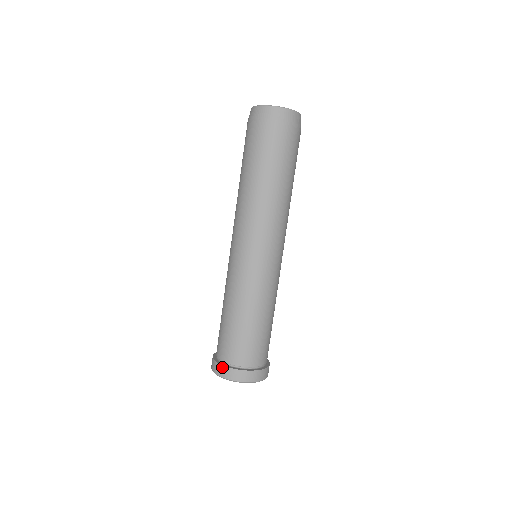
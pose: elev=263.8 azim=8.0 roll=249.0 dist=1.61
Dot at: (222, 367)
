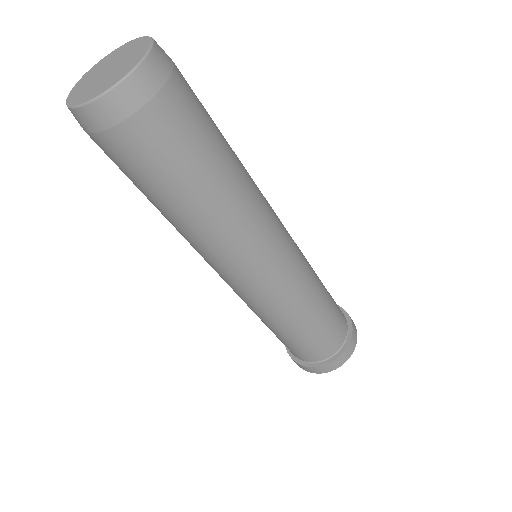
Dot at: (298, 364)
